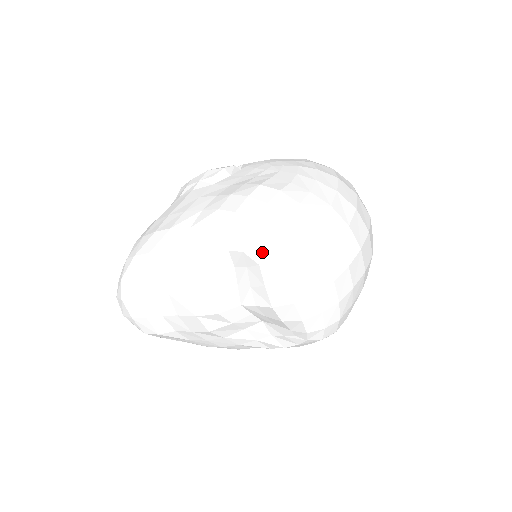
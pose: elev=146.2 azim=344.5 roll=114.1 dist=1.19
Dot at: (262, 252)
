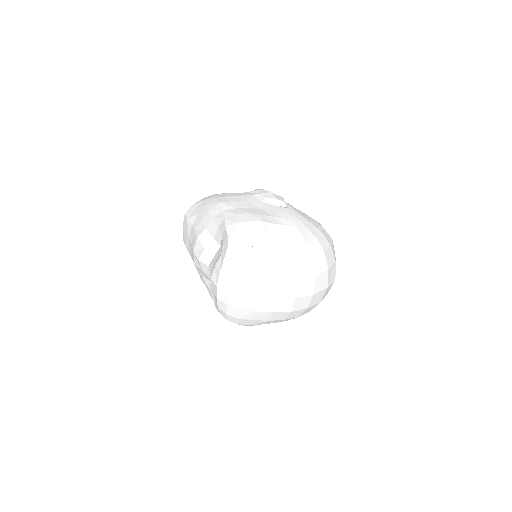
Dot at: (225, 250)
